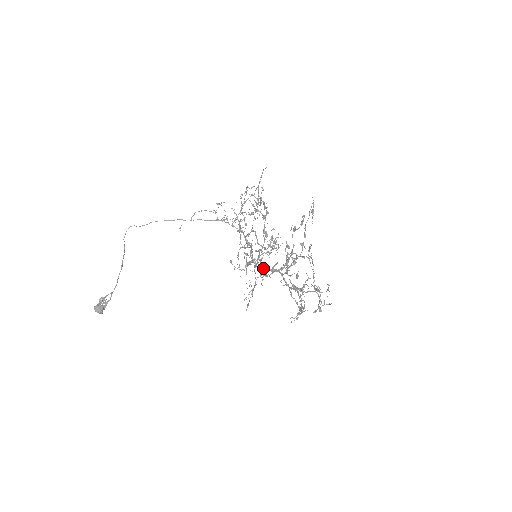
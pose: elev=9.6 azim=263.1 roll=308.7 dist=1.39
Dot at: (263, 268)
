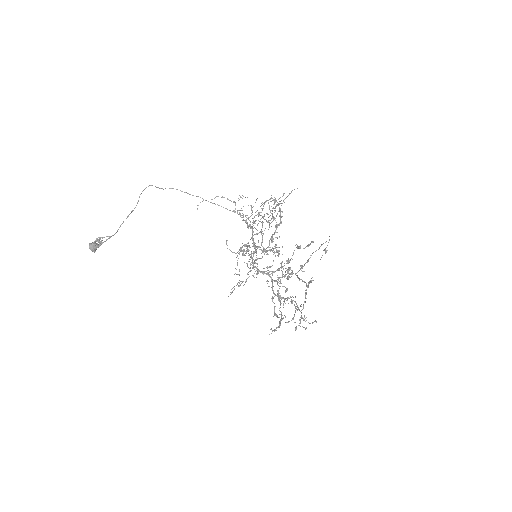
Dot at: (258, 269)
